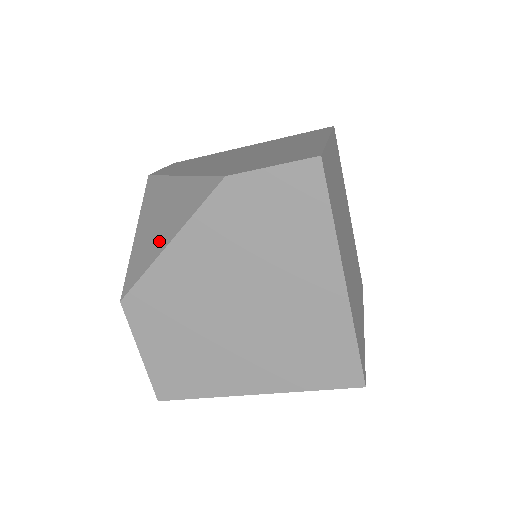
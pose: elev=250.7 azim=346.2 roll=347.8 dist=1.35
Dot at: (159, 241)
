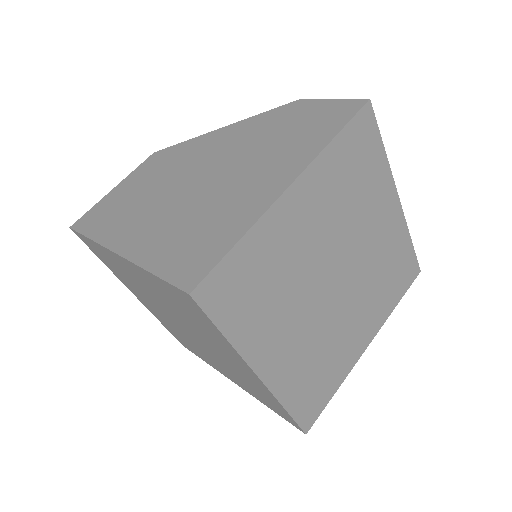
Dot at: occluded
